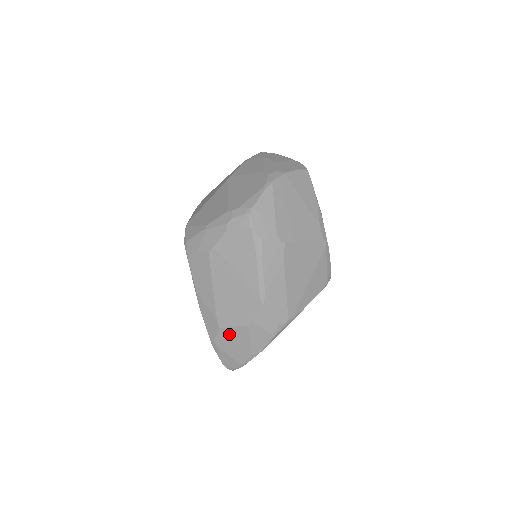
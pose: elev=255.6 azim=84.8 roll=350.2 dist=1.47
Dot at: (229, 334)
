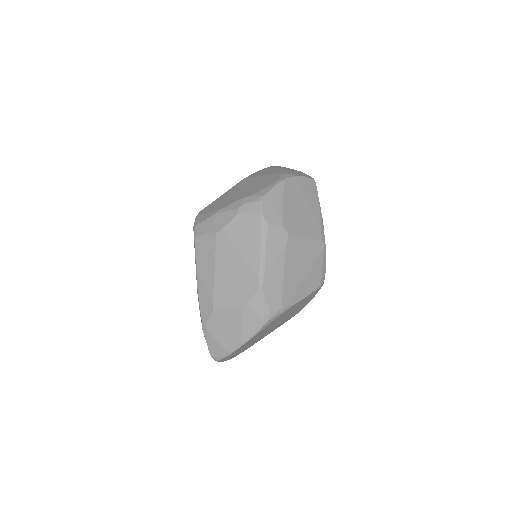
Dot at: (222, 317)
